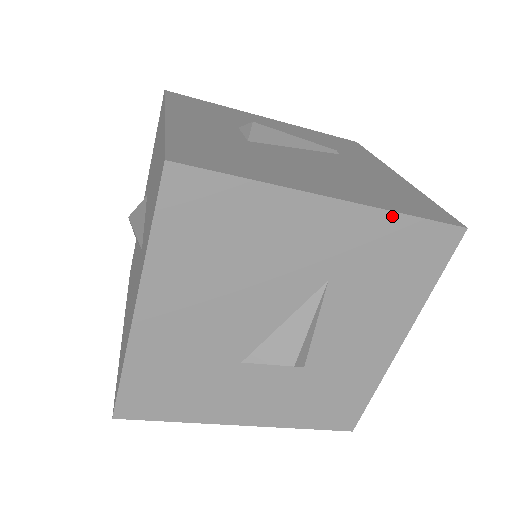
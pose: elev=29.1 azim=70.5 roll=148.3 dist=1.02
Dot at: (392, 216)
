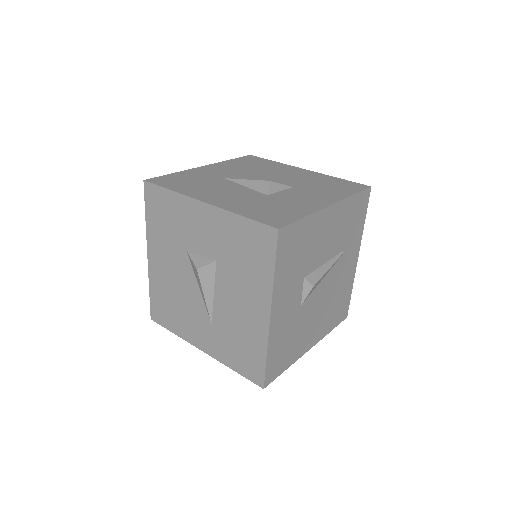
Dot at: occluded
